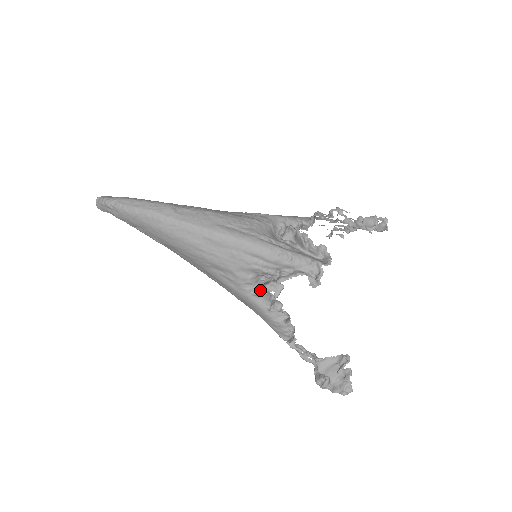
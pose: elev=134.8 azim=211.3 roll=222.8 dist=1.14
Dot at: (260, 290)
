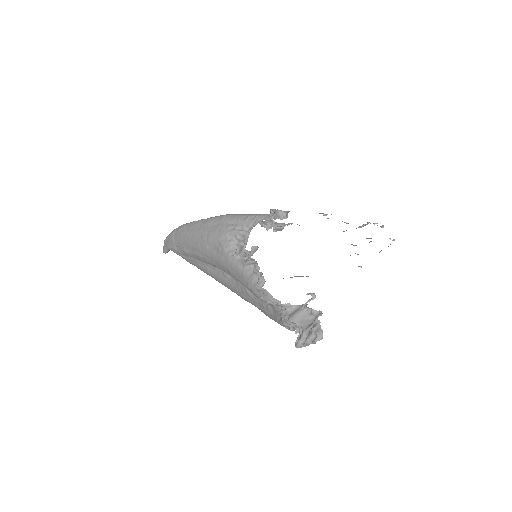
Dot at: (237, 250)
